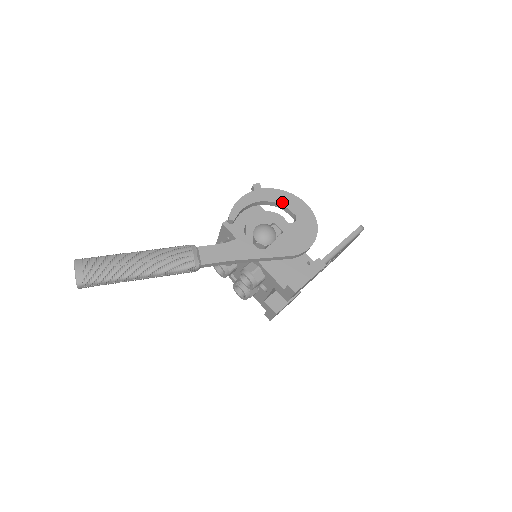
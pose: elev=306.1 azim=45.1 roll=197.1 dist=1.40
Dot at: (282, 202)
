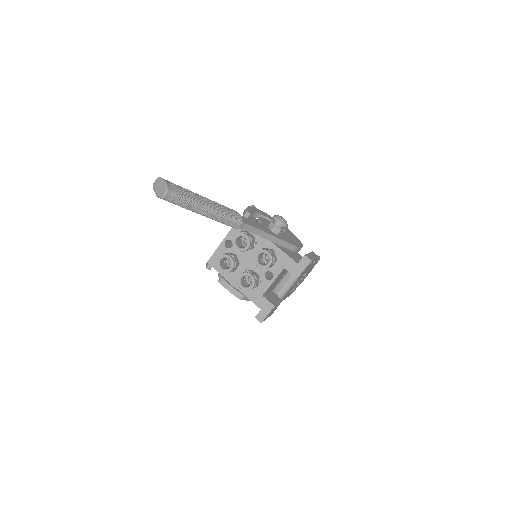
Dot at: (273, 220)
